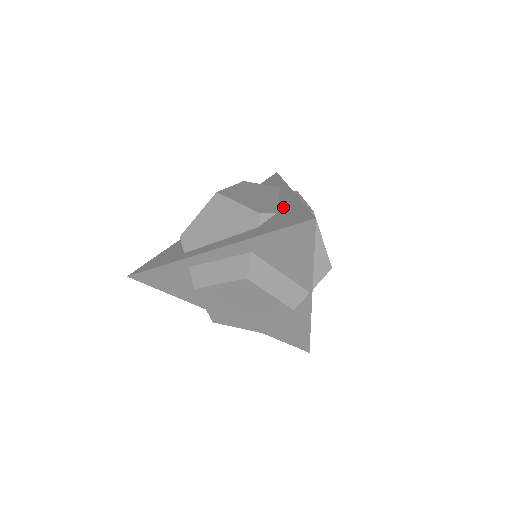
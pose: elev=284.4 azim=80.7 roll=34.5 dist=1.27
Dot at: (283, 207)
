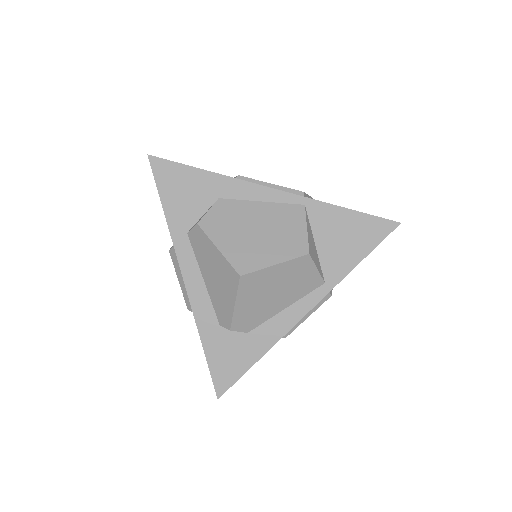
Dot at: (258, 334)
